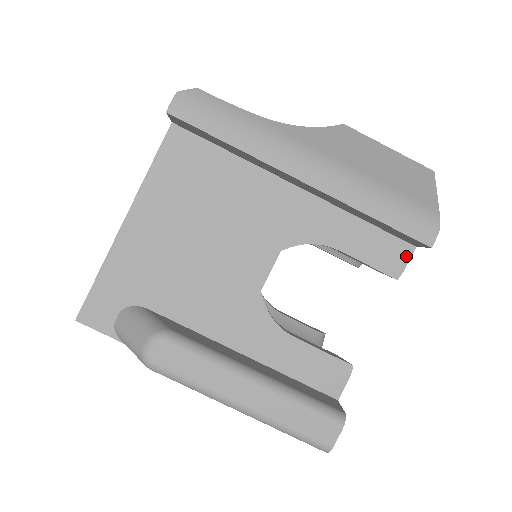
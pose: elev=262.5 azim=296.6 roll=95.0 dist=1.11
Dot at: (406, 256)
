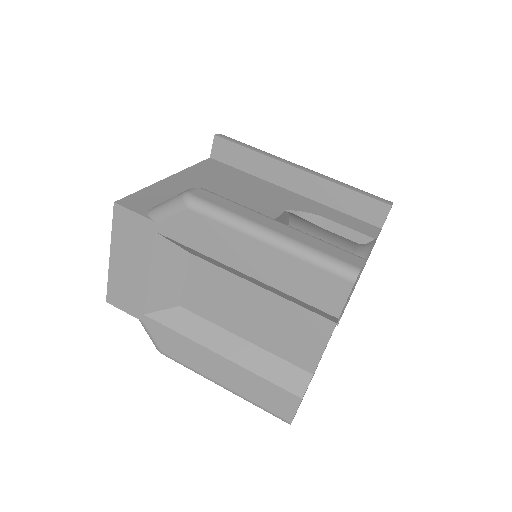
Dot at: (376, 231)
